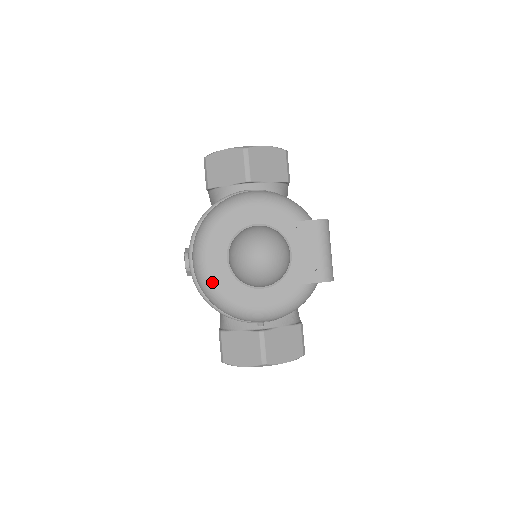
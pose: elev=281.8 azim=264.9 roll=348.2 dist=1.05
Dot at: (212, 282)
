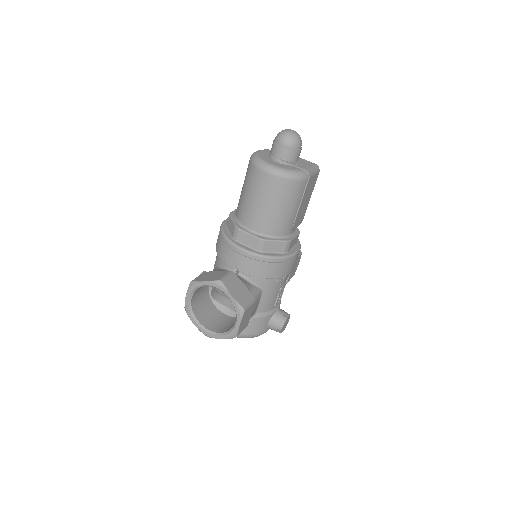
Dot at: (259, 153)
